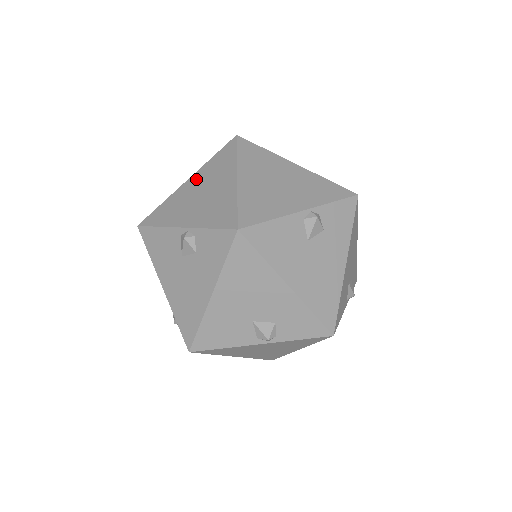
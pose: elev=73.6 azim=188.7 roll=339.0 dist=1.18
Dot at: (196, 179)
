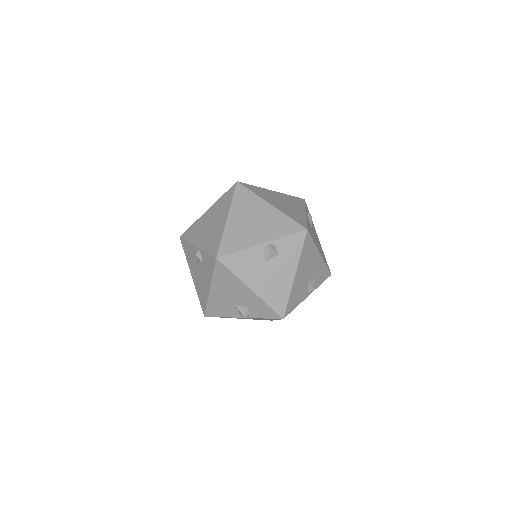
Dot at: (236, 215)
